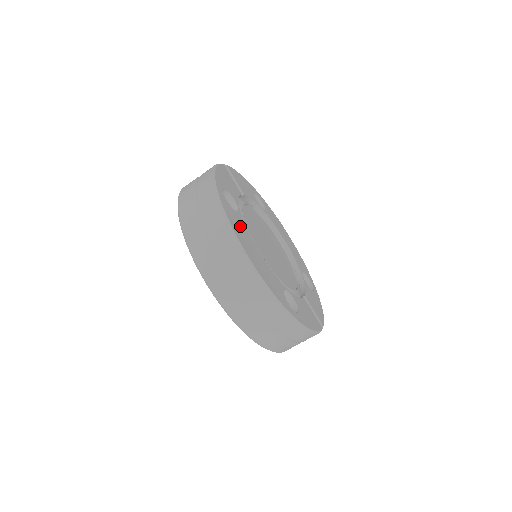
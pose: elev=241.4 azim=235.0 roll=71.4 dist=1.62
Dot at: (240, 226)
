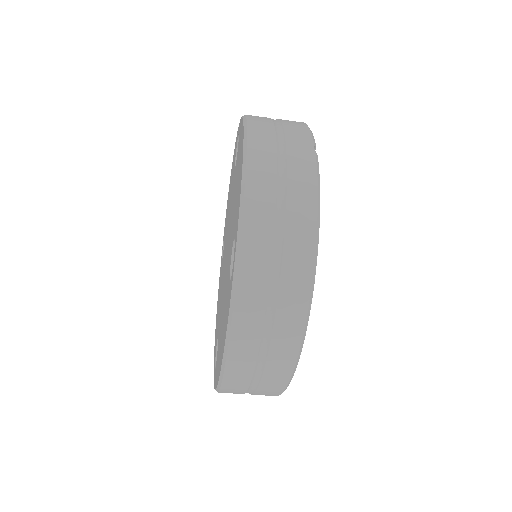
Dot at: occluded
